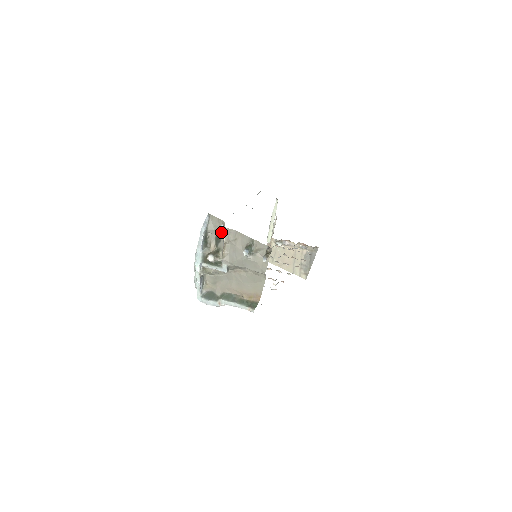
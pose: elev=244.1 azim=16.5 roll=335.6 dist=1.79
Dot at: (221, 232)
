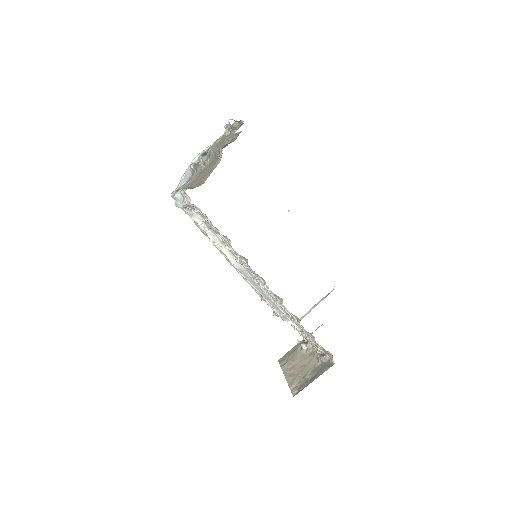
Dot at: (234, 139)
